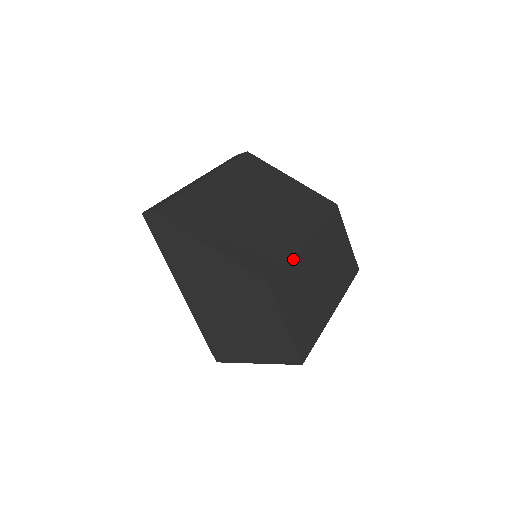
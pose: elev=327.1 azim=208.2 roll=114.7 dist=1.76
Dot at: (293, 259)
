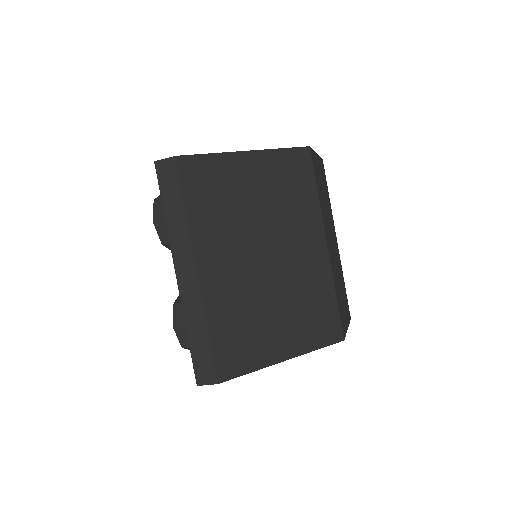
Dot at: (335, 285)
